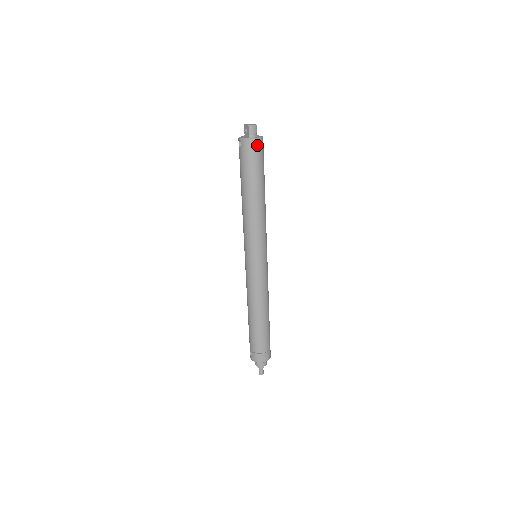
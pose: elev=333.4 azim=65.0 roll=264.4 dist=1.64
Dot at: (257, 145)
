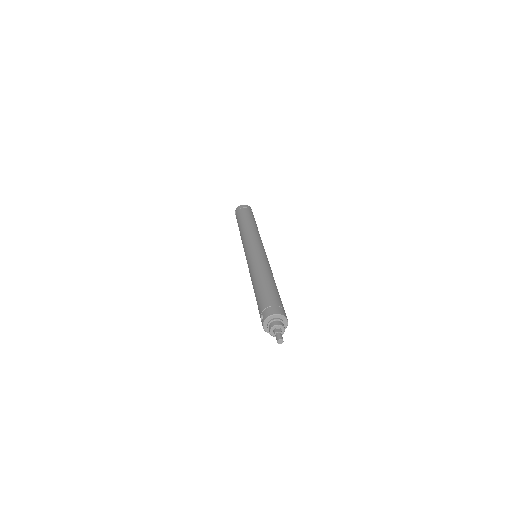
Dot at: (247, 207)
